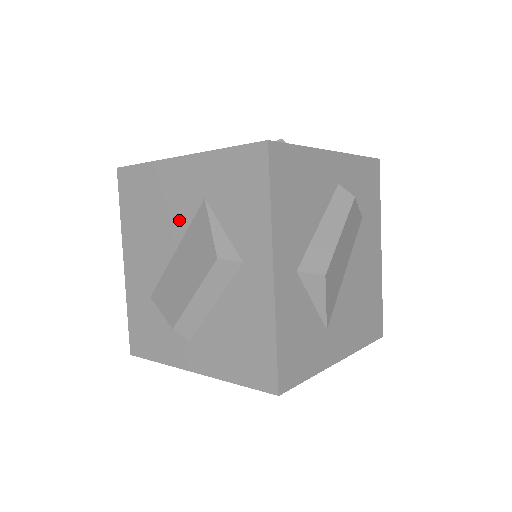
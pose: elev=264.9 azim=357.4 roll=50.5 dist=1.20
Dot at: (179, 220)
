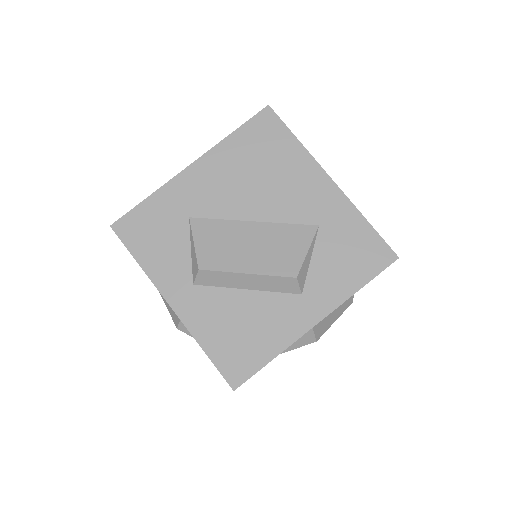
Dot at: (282, 209)
